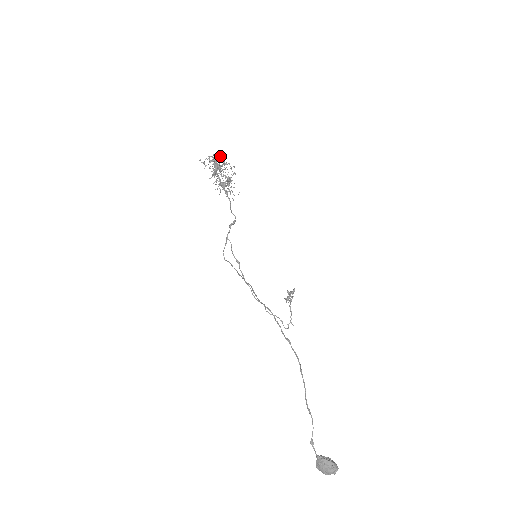
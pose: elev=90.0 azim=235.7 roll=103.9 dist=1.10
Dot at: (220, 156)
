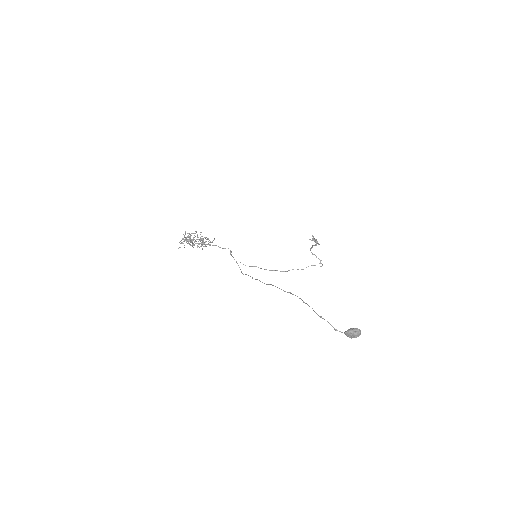
Dot at: (185, 234)
